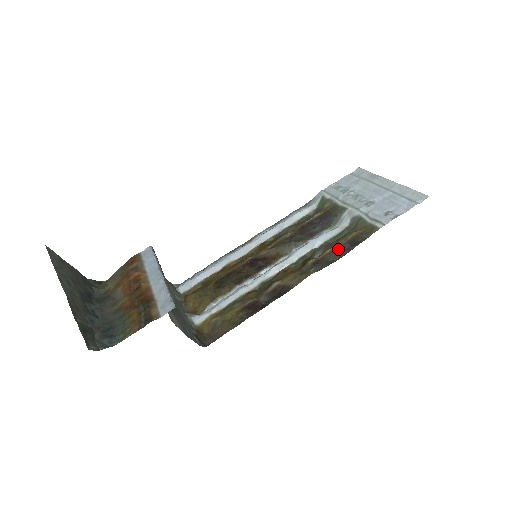
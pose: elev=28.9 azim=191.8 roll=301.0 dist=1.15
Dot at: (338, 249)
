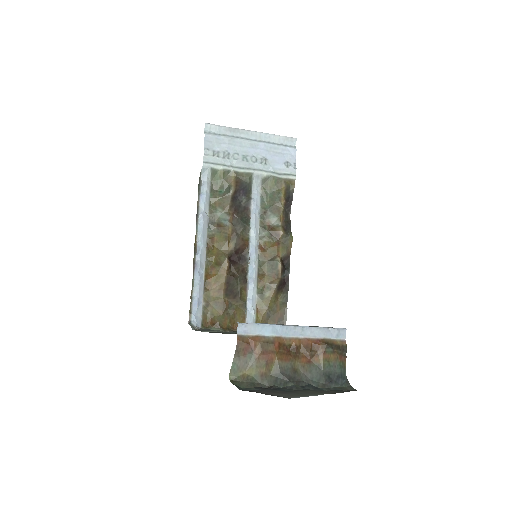
Dot at: (285, 210)
